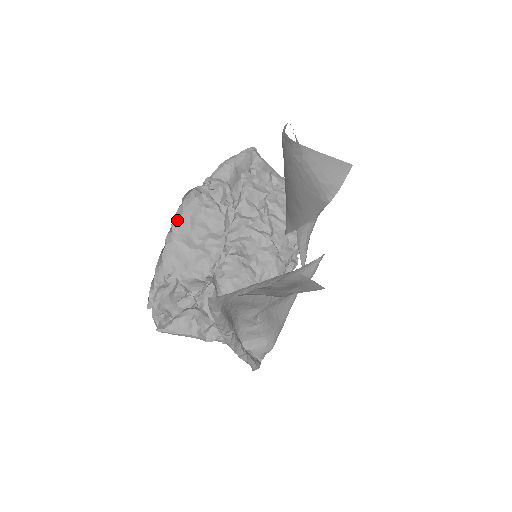
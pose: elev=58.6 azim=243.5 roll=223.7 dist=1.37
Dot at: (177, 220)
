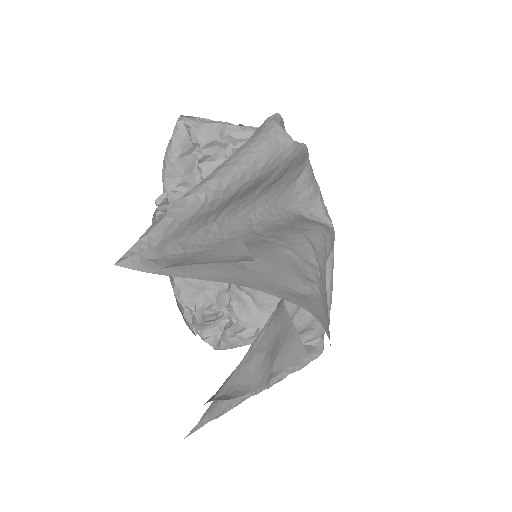
Dot at: occluded
